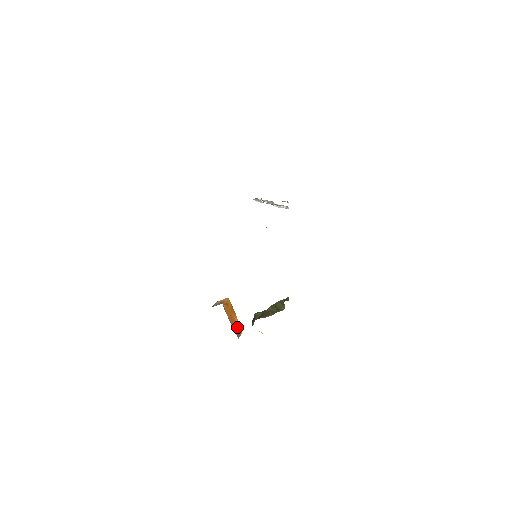
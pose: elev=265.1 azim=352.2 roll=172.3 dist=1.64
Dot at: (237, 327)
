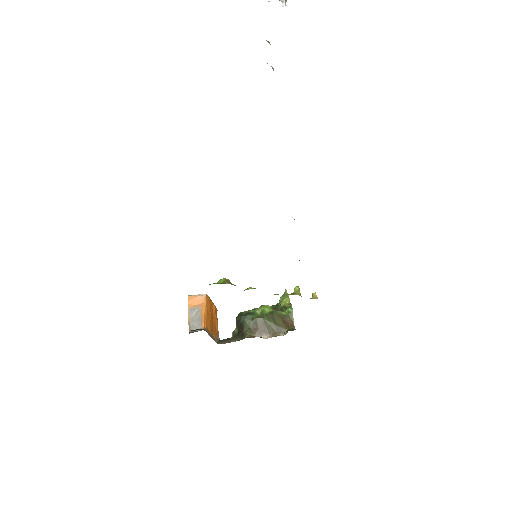
Dot at: (215, 320)
